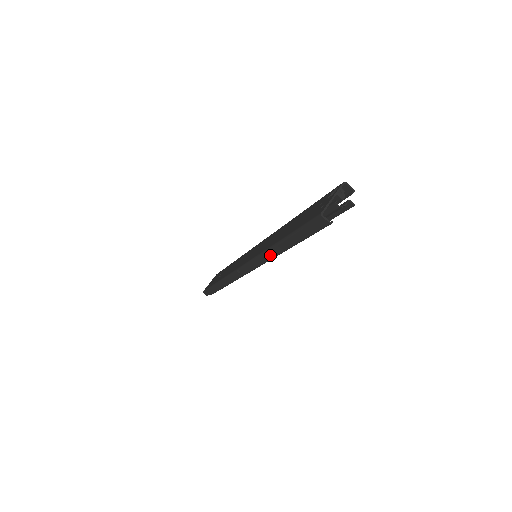
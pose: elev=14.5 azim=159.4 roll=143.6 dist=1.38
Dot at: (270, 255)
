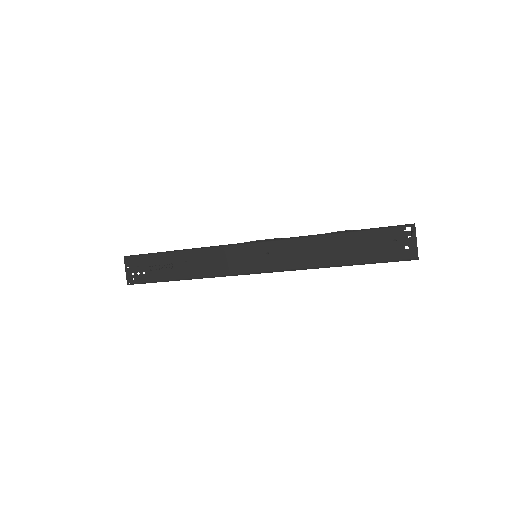
Dot at: (316, 268)
